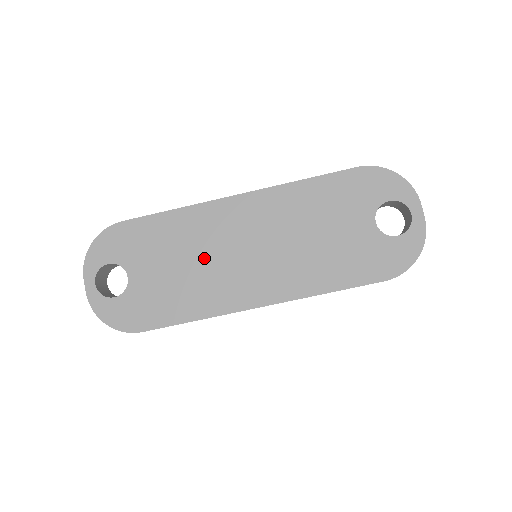
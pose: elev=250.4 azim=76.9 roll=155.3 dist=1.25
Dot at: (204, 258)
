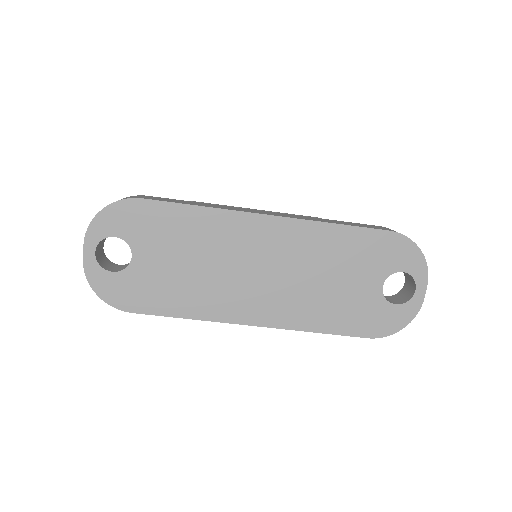
Dot at: (215, 264)
